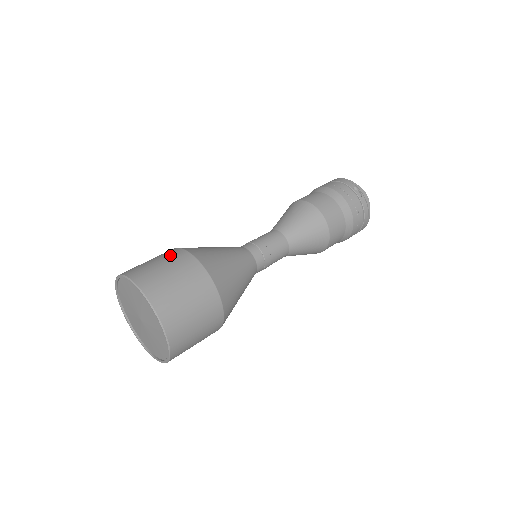
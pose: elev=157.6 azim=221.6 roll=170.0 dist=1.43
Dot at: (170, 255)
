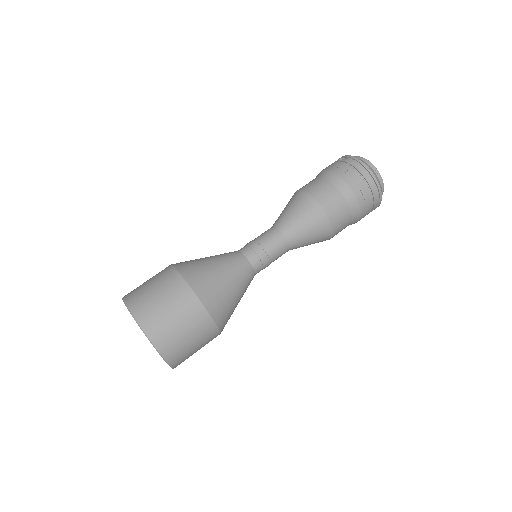
Dot at: occluded
